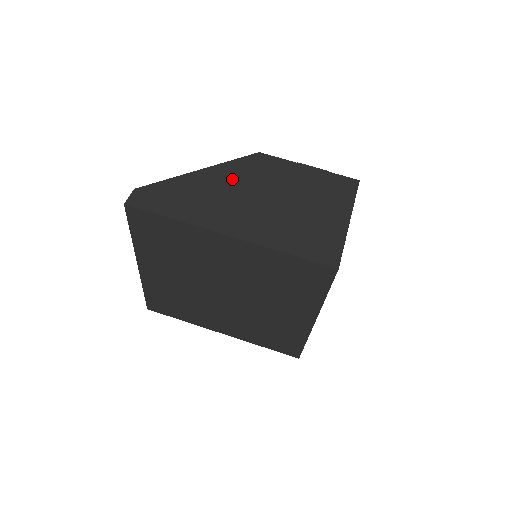
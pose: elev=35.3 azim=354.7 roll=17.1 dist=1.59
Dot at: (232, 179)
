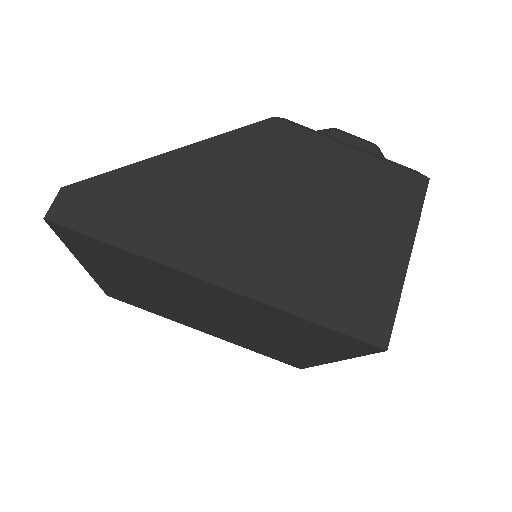
Dot at: (227, 171)
